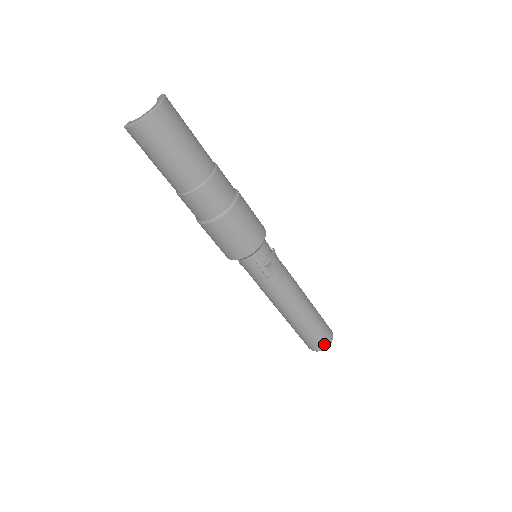
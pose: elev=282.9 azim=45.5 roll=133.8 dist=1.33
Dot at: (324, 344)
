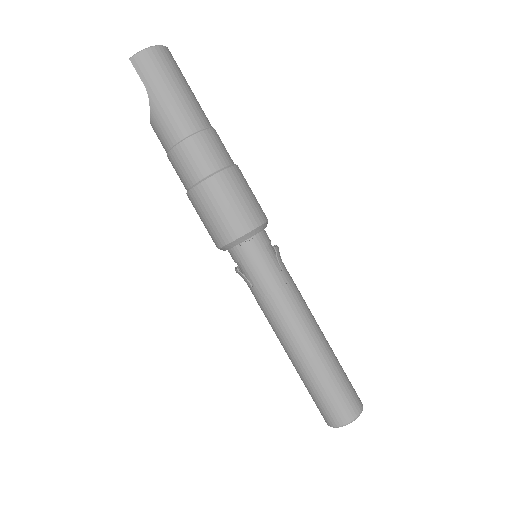
Dot at: (357, 403)
